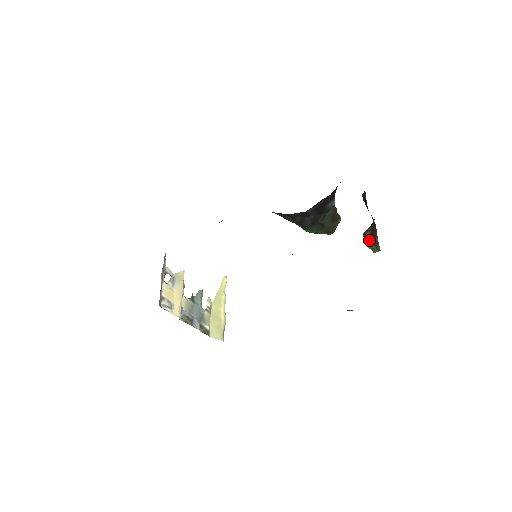
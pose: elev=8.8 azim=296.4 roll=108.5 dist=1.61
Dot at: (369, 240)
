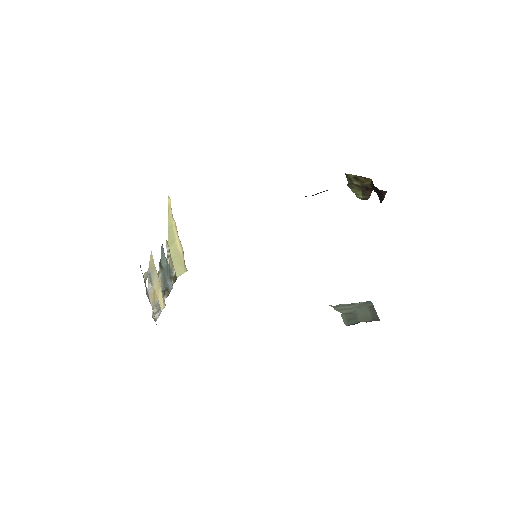
Dot at: (354, 186)
